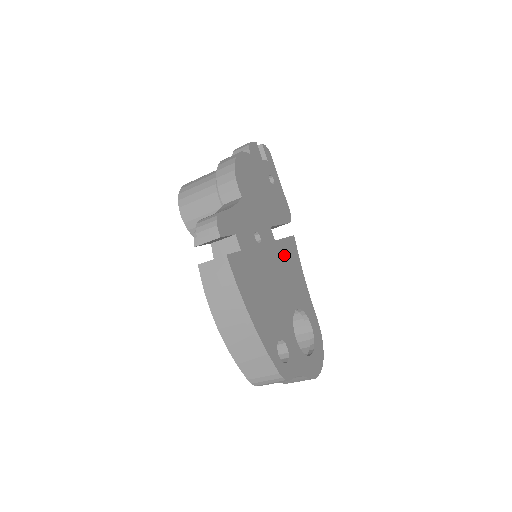
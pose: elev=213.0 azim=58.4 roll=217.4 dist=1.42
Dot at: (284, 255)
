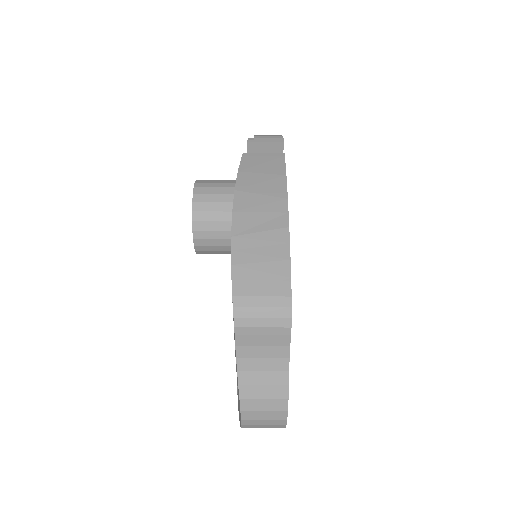
Dot at: occluded
